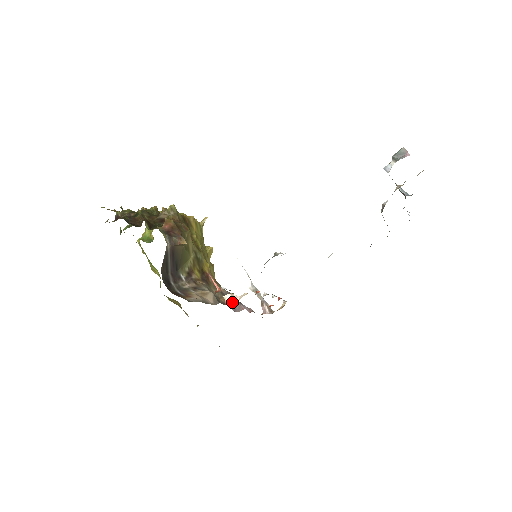
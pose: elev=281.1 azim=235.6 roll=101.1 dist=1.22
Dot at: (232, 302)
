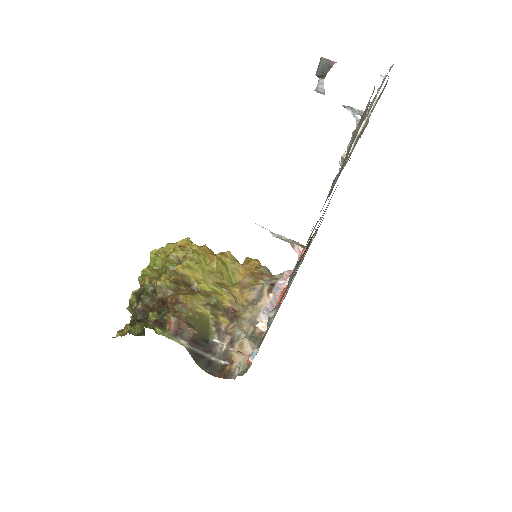
Dot at: (266, 329)
